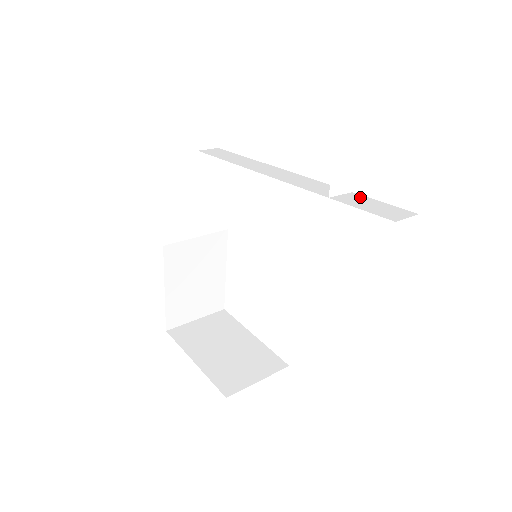
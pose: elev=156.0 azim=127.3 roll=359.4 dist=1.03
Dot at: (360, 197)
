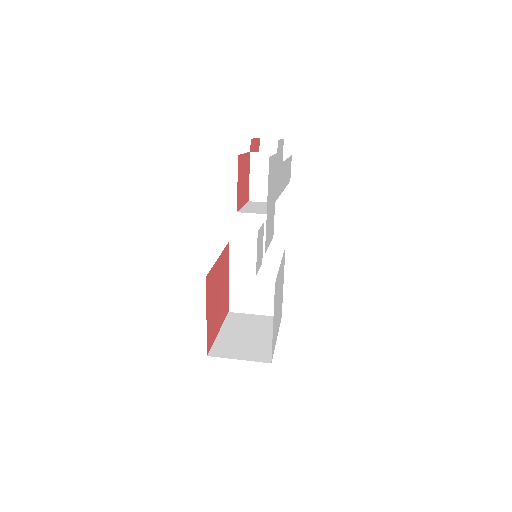
Dot at: occluded
